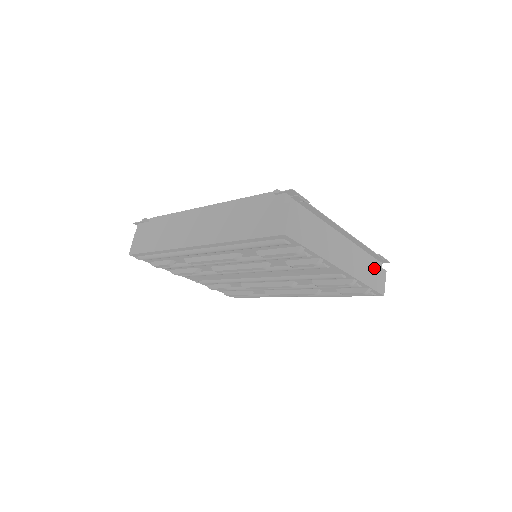
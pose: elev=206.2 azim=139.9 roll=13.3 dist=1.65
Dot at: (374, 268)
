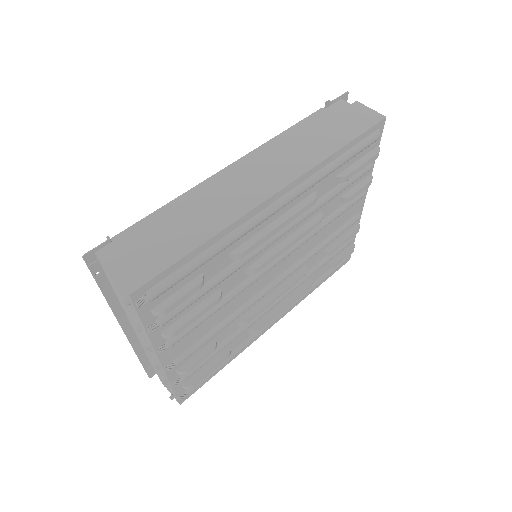
Dot at: occluded
